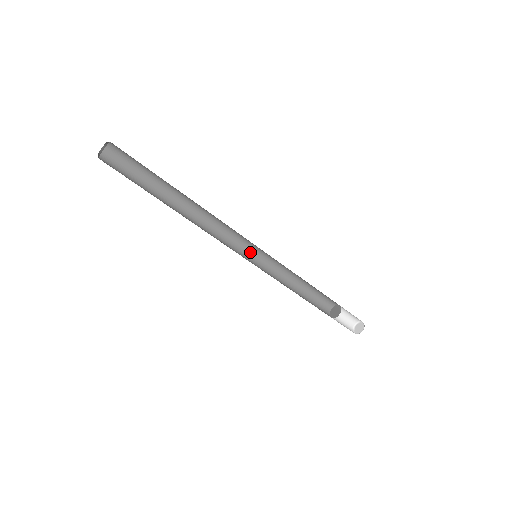
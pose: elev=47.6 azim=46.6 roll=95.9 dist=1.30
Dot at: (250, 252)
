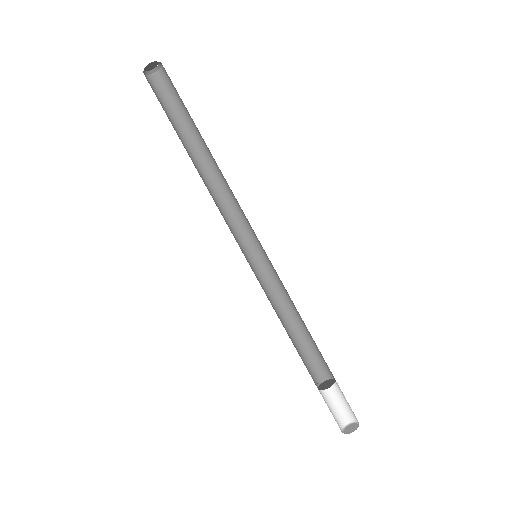
Dot at: (246, 256)
